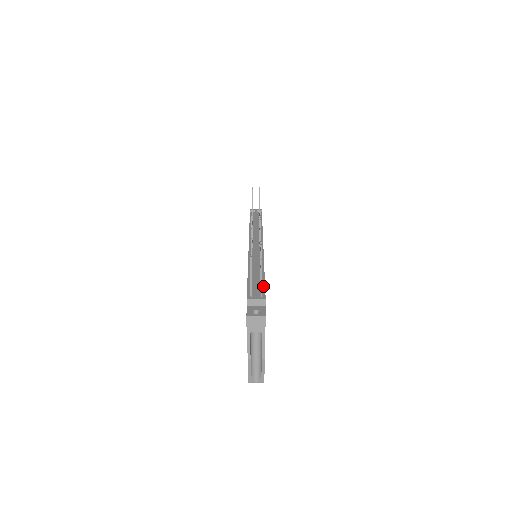
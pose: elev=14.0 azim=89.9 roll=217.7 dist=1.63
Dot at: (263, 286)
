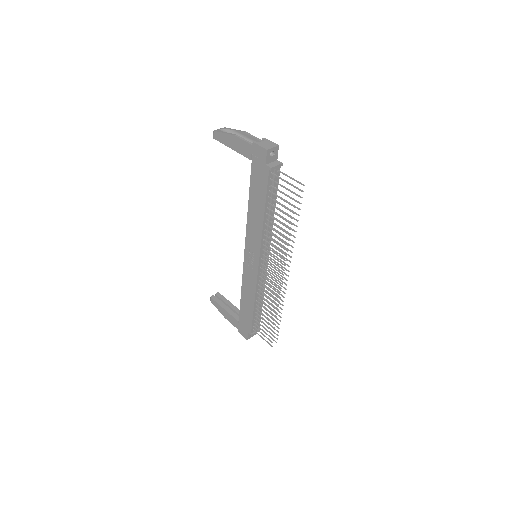
Dot at: occluded
